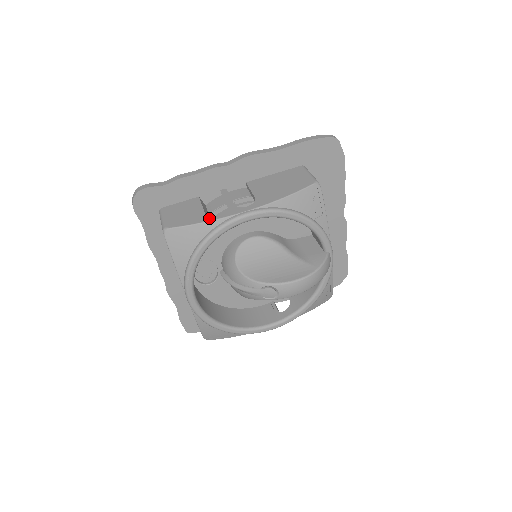
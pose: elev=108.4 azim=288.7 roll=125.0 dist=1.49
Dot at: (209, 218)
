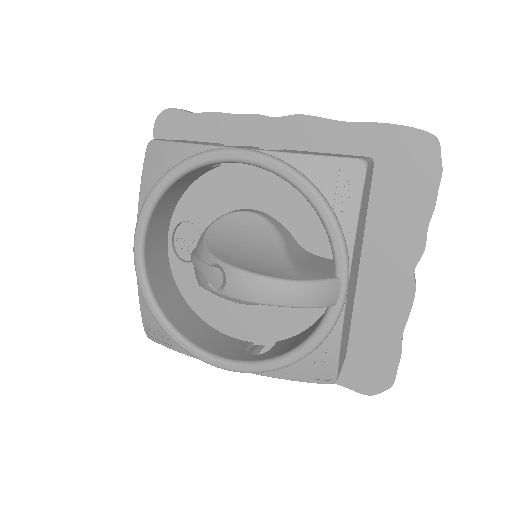
Dot at: (199, 143)
